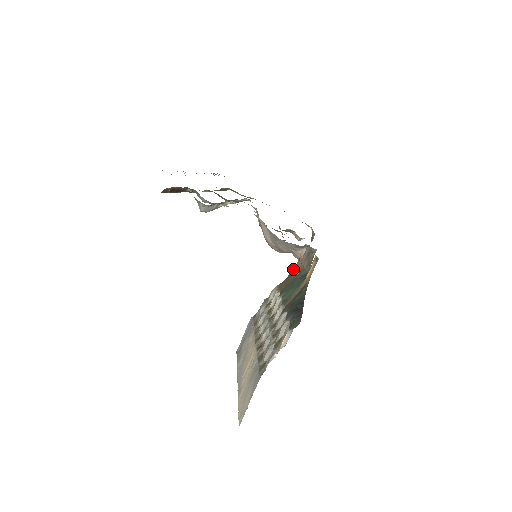
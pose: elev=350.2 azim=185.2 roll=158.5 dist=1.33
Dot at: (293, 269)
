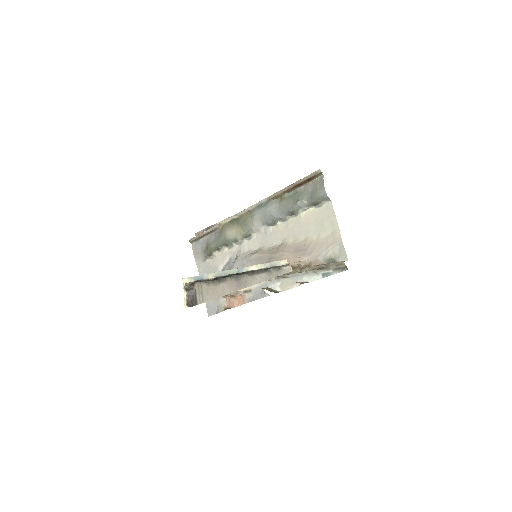
Dot at: occluded
